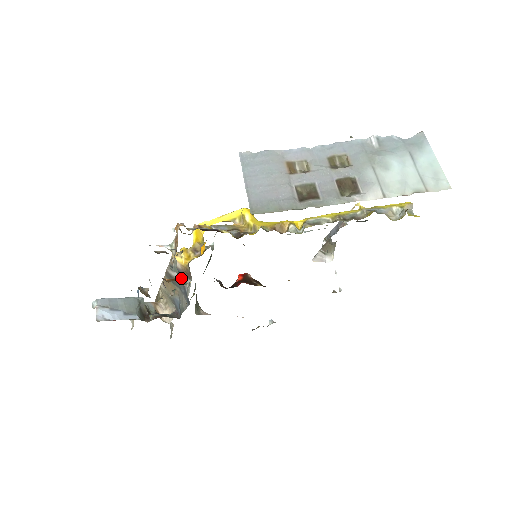
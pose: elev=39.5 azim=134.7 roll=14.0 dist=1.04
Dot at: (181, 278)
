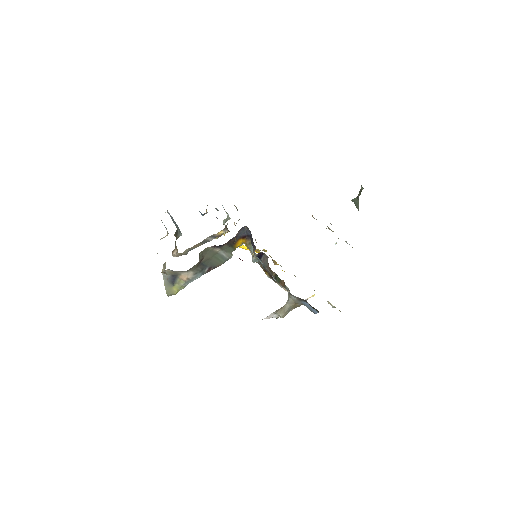
Dot at: (212, 239)
